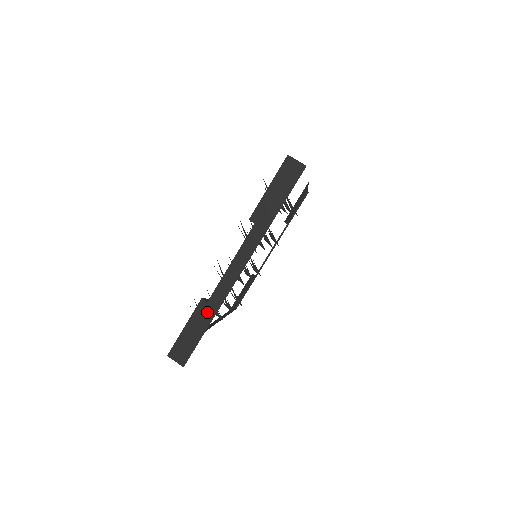
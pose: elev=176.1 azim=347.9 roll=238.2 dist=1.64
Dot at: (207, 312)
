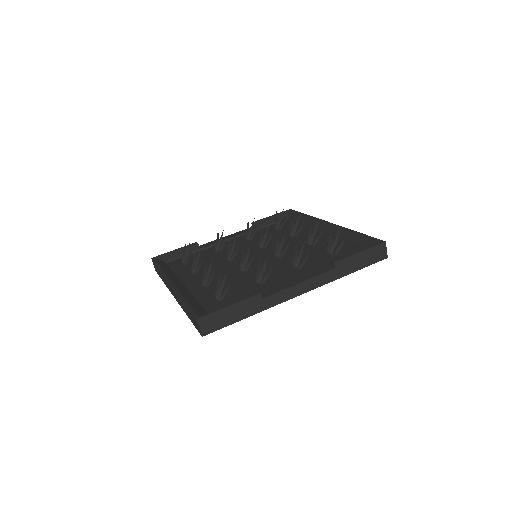
Dot at: (256, 306)
